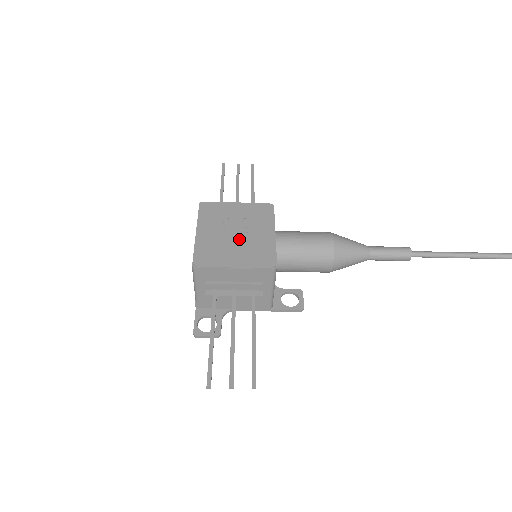
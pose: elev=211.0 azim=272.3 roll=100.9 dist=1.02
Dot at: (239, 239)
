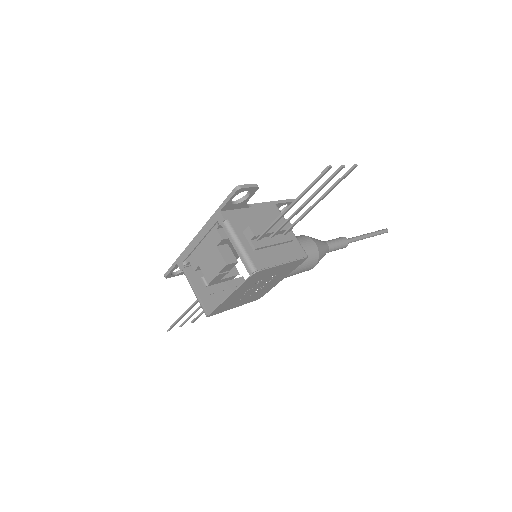
Dot at: (255, 291)
